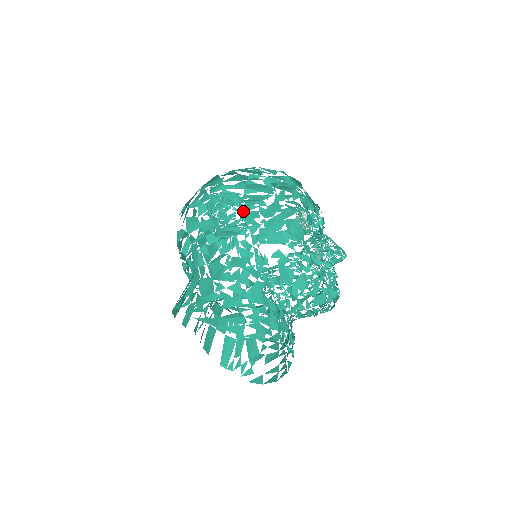
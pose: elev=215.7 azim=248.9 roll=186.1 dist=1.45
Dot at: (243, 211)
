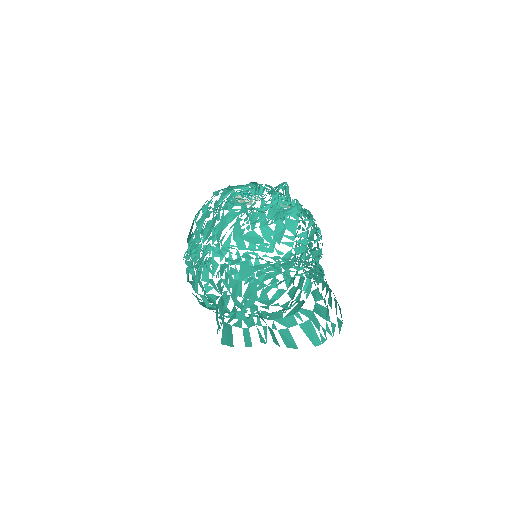
Dot at: (202, 240)
